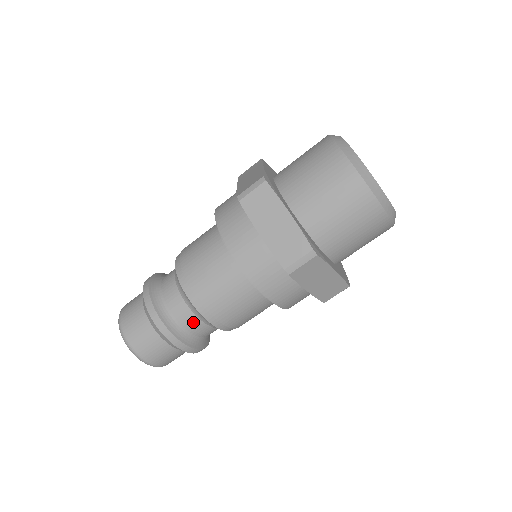
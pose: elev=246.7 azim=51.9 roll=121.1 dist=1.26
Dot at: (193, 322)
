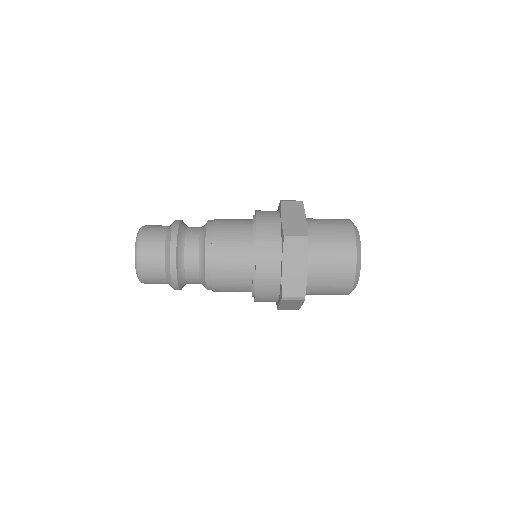
Dot at: (194, 277)
